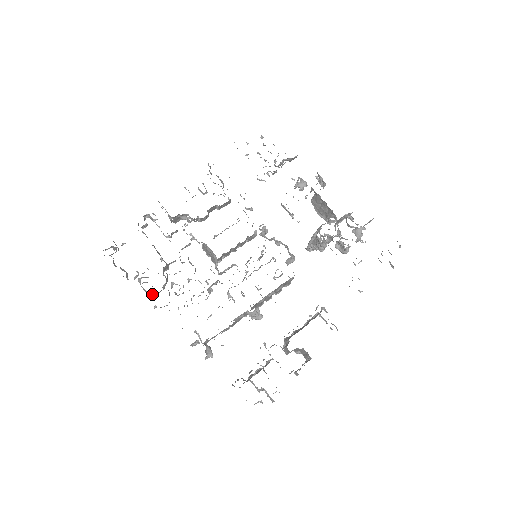
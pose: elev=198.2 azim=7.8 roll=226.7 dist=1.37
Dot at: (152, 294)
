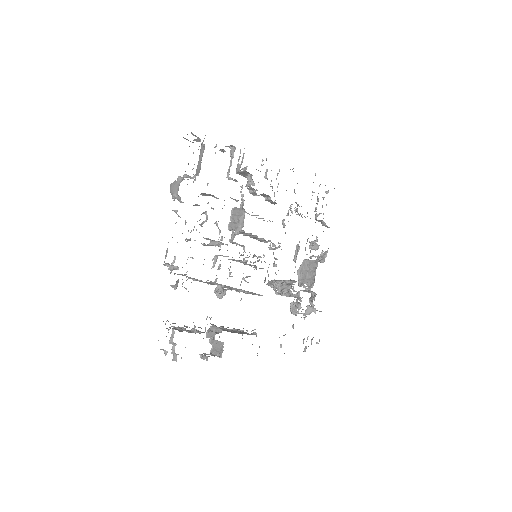
Dot at: (177, 197)
